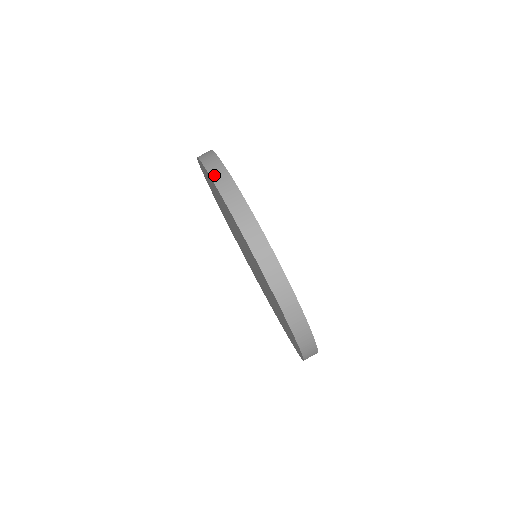
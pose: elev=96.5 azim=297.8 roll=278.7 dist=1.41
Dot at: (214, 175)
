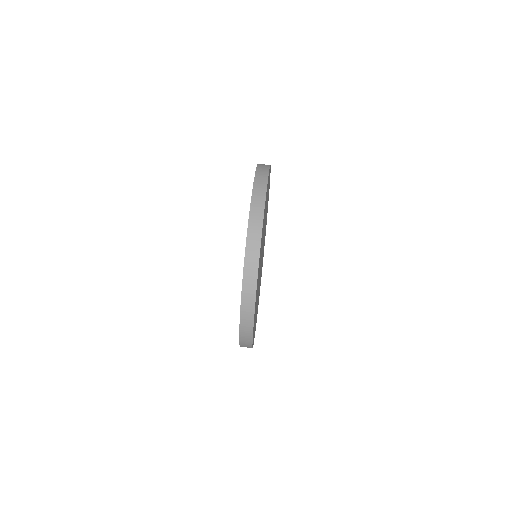
Dot at: (256, 184)
